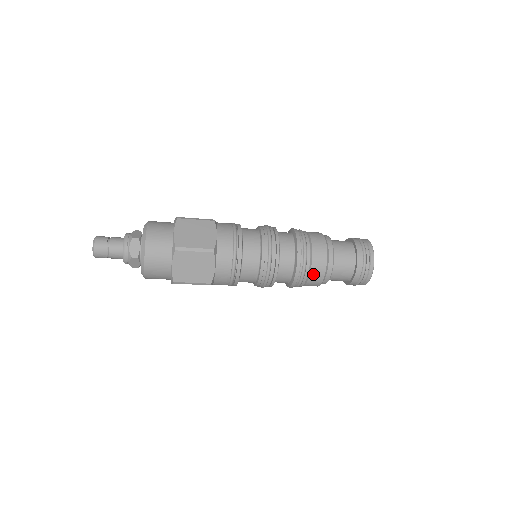
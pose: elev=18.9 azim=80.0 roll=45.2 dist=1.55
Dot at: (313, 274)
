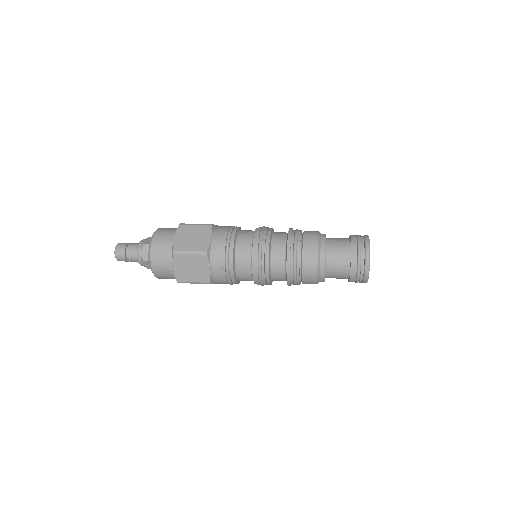
Dot at: occluded
